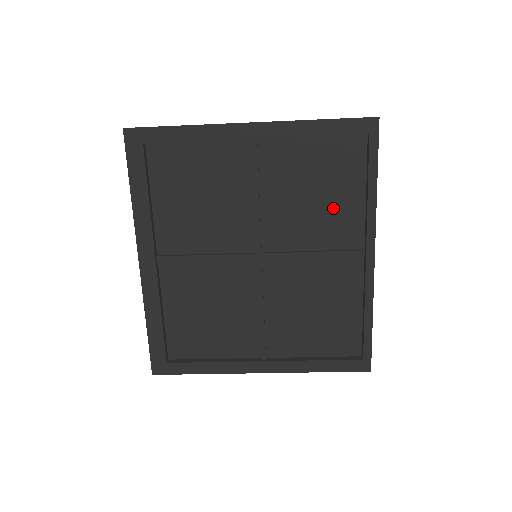
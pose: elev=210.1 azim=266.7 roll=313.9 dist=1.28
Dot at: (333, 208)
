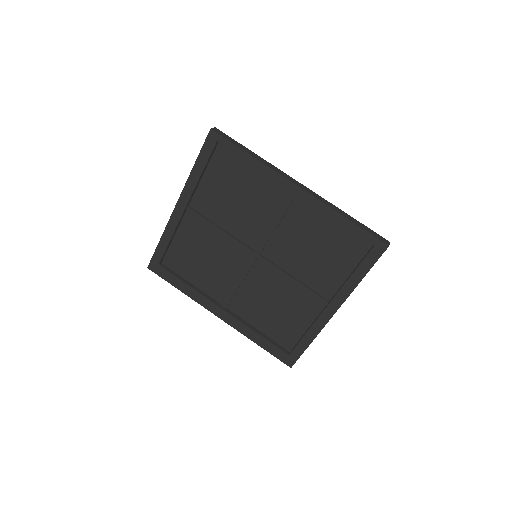
Dot at: (253, 191)
